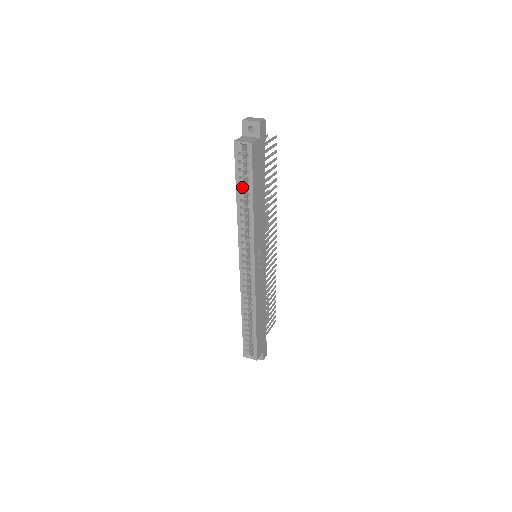
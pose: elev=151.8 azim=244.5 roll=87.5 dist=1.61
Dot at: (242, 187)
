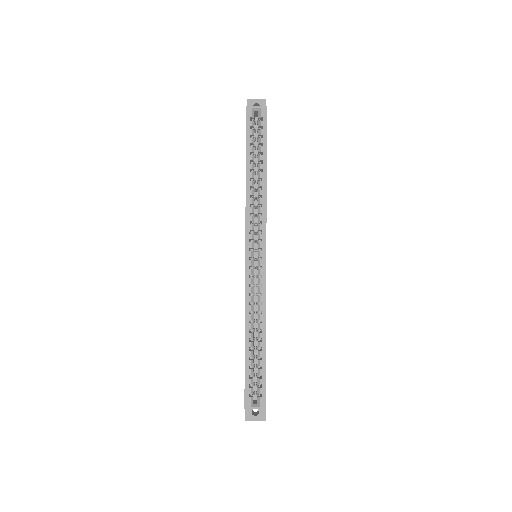
Dot at: (253, 156)
